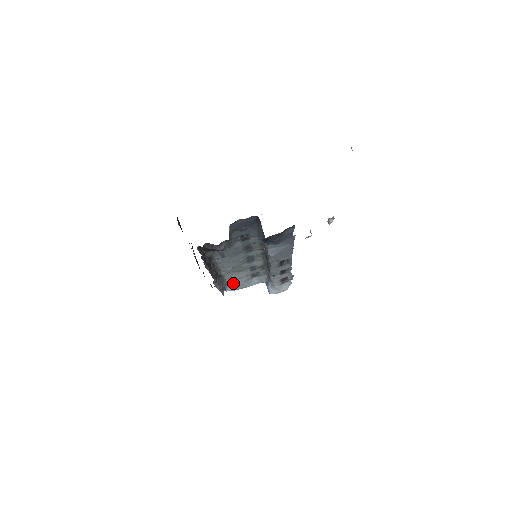
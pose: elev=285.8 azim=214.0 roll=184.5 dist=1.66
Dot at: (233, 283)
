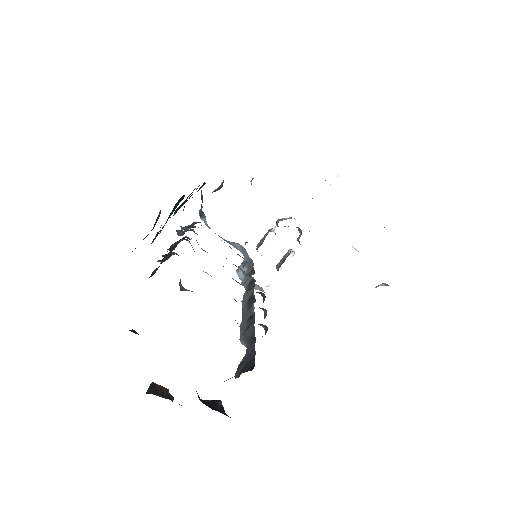
Dot at: occluded
